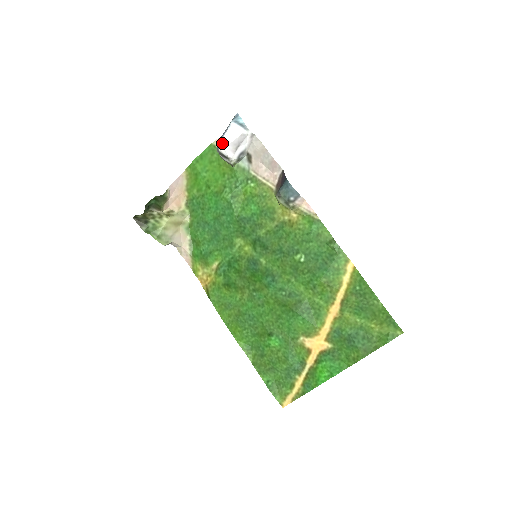
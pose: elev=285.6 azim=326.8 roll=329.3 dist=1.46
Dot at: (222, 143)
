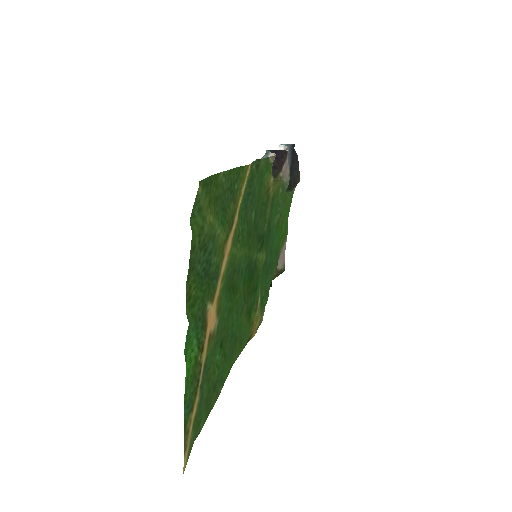
Dot at: occluded
